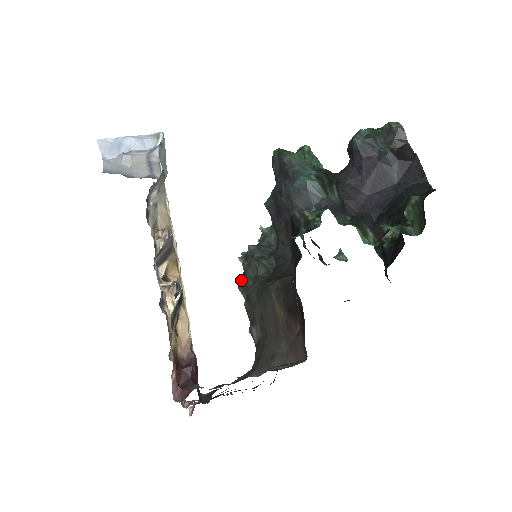
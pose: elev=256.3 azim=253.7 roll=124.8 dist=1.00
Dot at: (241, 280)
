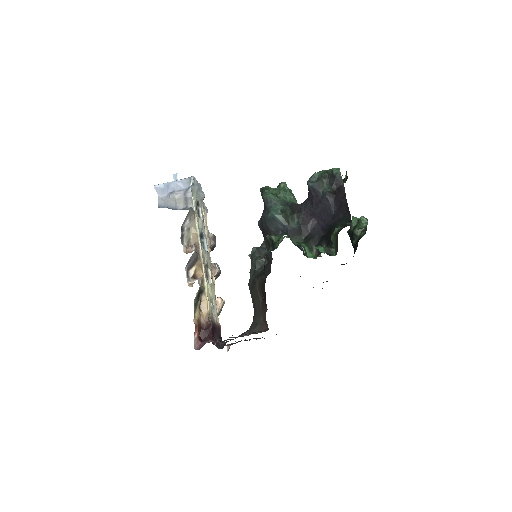
Dot at: occluded
